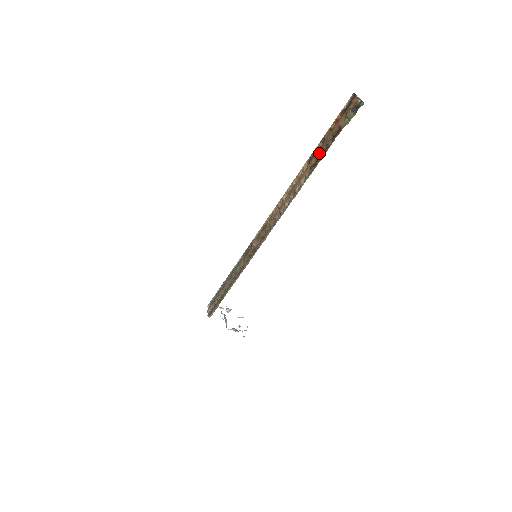
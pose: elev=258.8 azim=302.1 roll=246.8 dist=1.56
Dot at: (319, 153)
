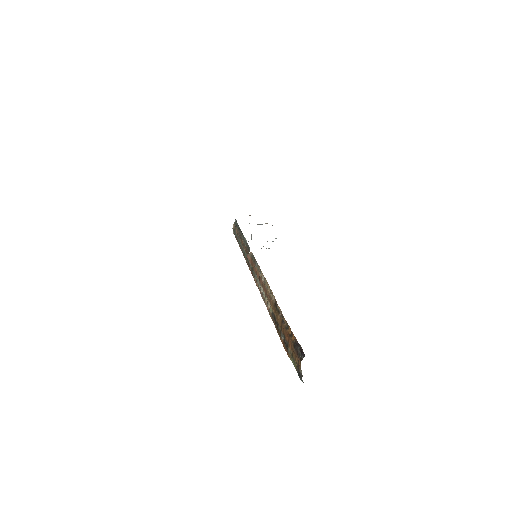
Dot at: (277, 321)
